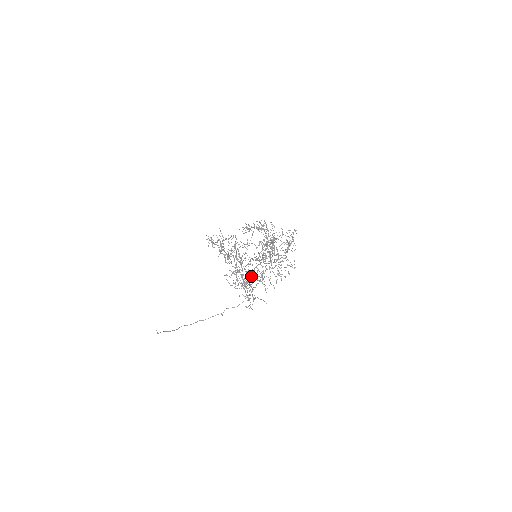
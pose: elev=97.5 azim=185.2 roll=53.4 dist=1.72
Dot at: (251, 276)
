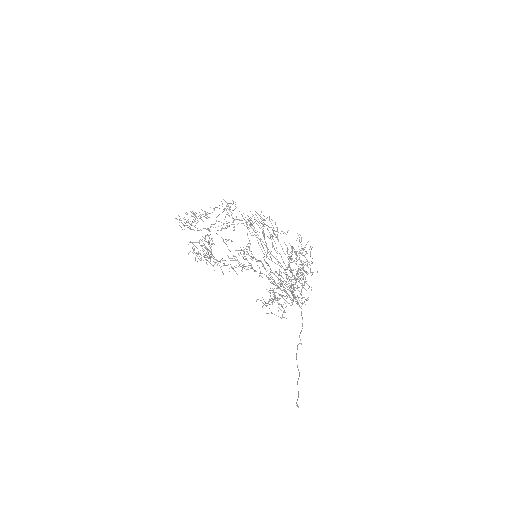
Dot at: occluded
